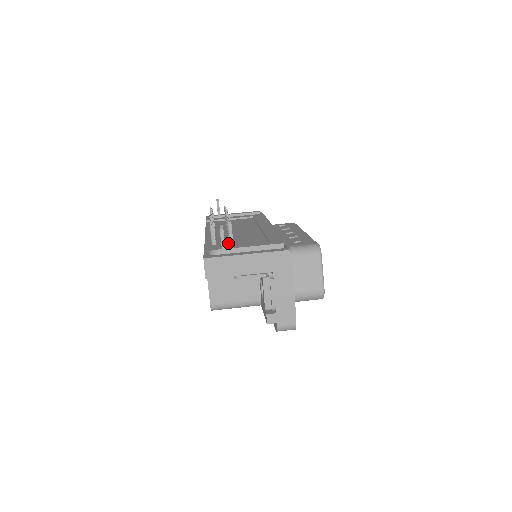
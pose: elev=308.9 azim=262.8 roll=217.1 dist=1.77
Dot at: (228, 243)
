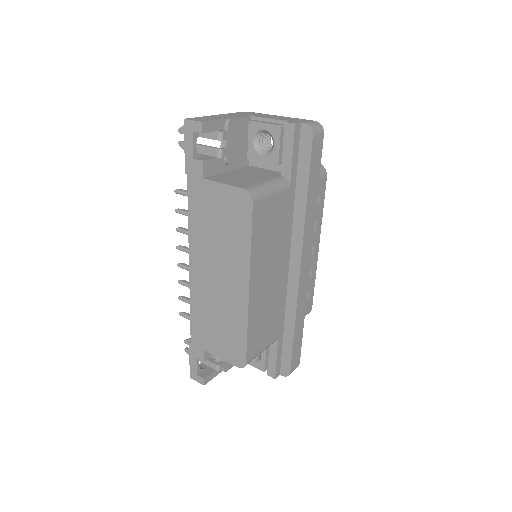
Dot at: occluded
